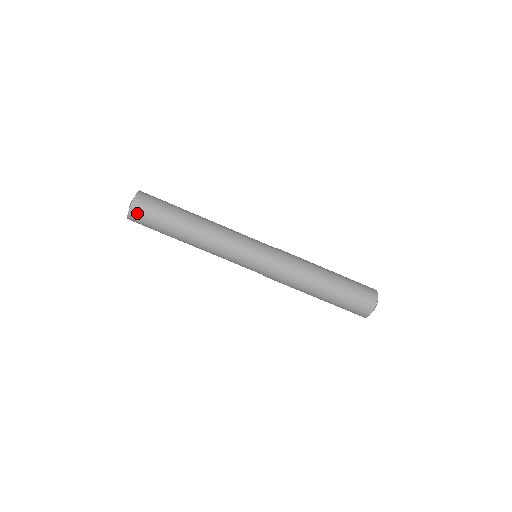
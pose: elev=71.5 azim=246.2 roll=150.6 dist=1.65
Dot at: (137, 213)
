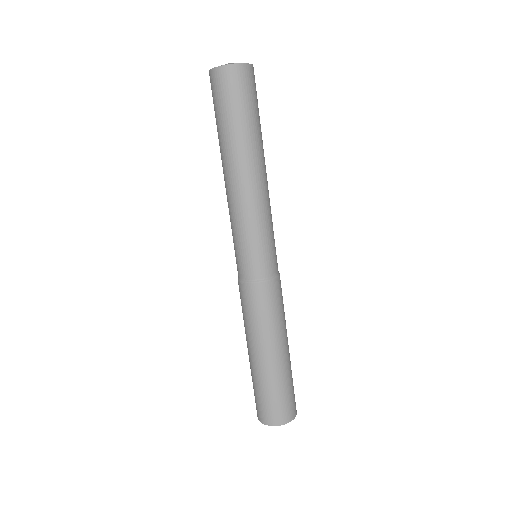
Dot at: (247, 76)
